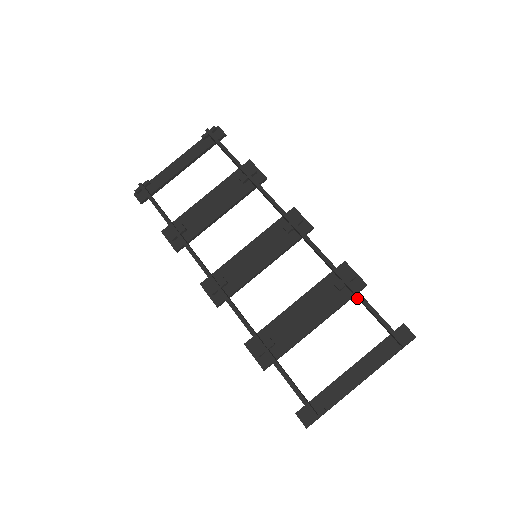
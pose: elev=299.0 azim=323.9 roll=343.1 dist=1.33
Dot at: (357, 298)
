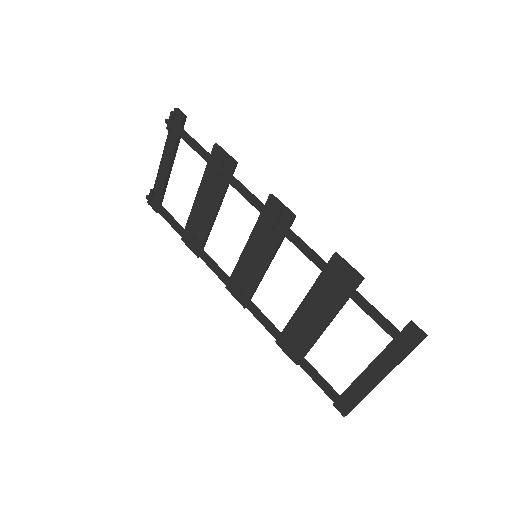
Dot at: occluded
